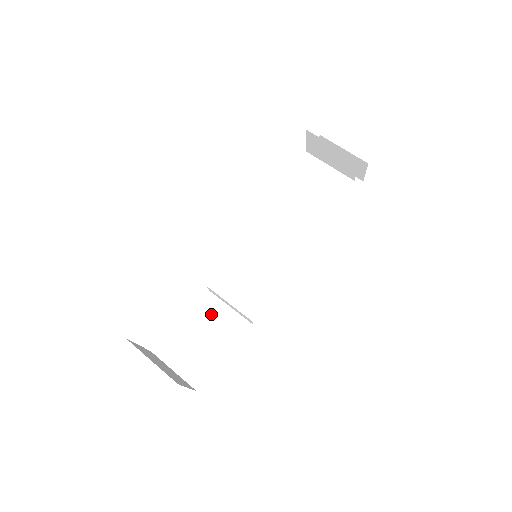
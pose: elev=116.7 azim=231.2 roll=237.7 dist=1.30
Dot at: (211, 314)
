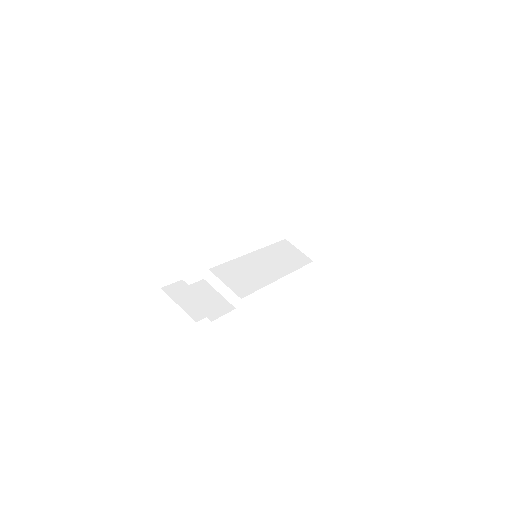
Dot at: (204, 292)
